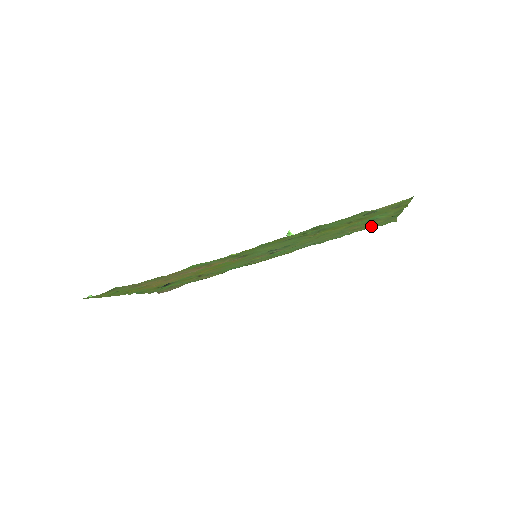
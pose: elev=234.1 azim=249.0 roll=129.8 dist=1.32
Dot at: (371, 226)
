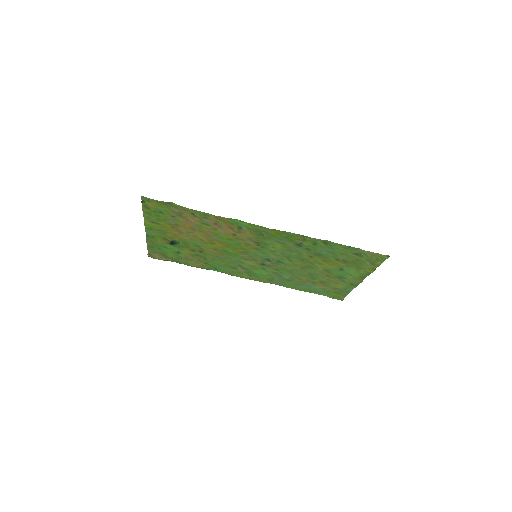
Dot at: (327, 292)
